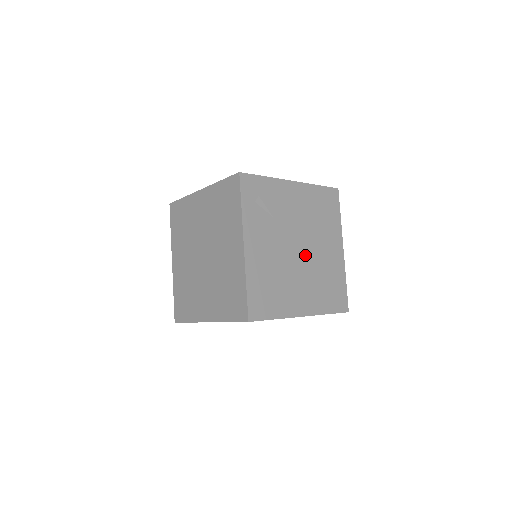
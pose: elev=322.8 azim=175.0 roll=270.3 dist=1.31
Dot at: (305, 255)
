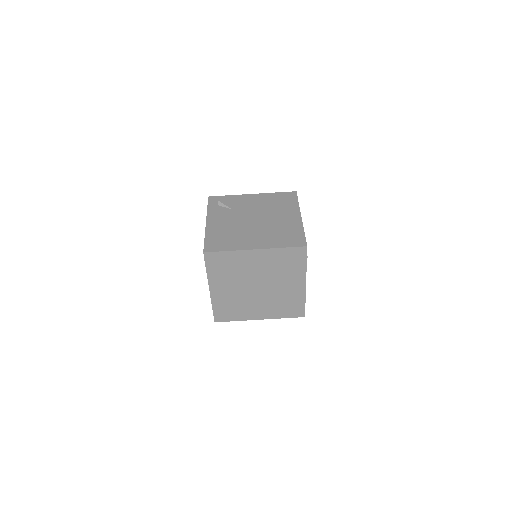
Dot at: (260, 222)
